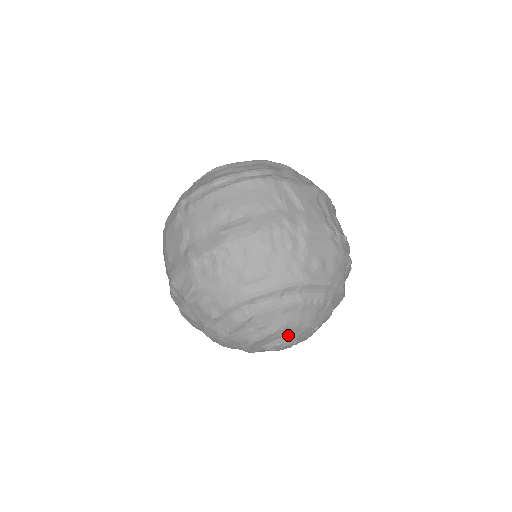
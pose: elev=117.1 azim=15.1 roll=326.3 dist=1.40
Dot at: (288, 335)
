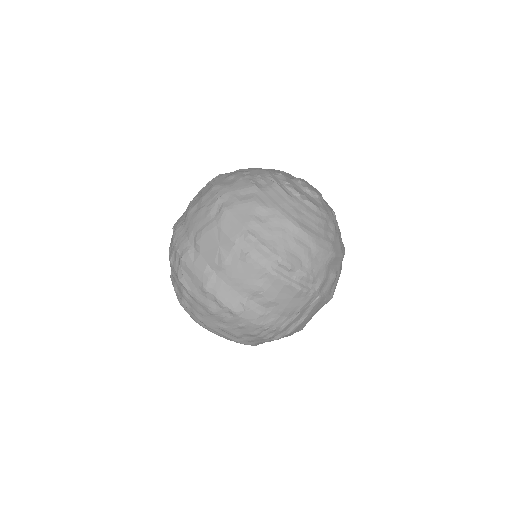
Dot at: occluded
